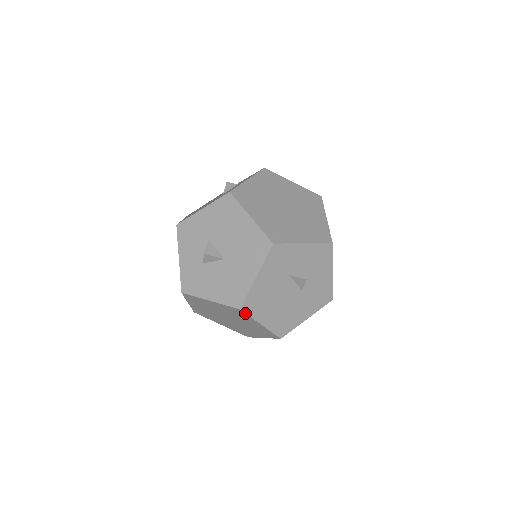
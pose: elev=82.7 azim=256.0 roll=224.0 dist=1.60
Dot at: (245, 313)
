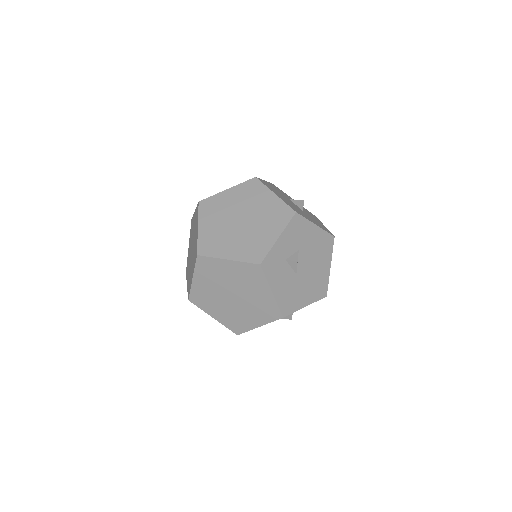
Dot at: (260, 181)
